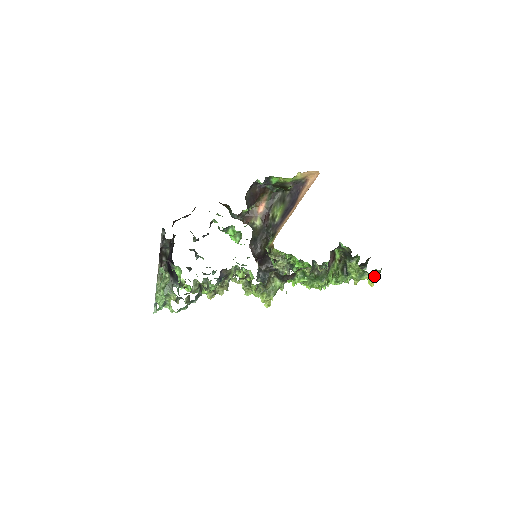
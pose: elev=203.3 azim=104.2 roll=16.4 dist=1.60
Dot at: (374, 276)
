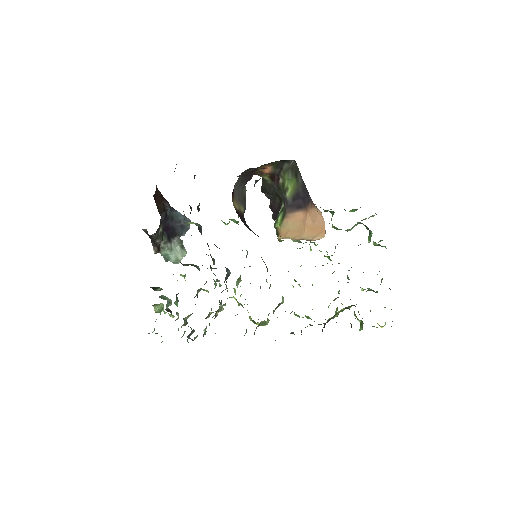
Dot at: occluded
